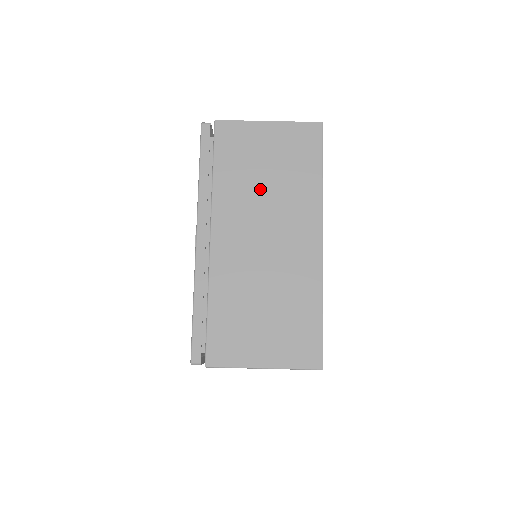
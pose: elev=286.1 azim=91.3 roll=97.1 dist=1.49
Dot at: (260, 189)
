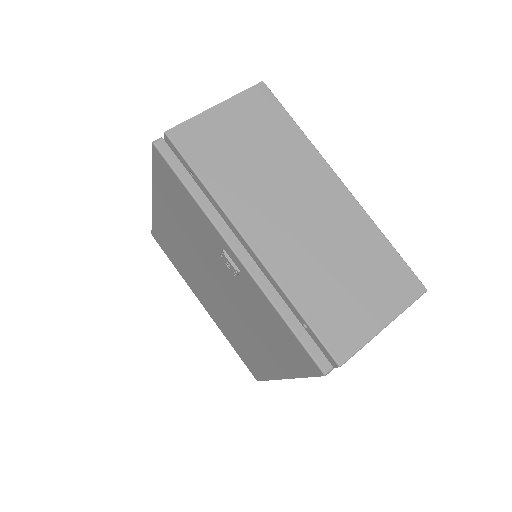
Dot at: (257, 171)
